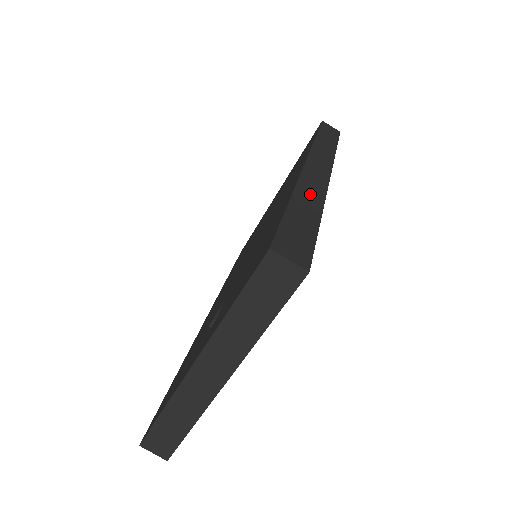
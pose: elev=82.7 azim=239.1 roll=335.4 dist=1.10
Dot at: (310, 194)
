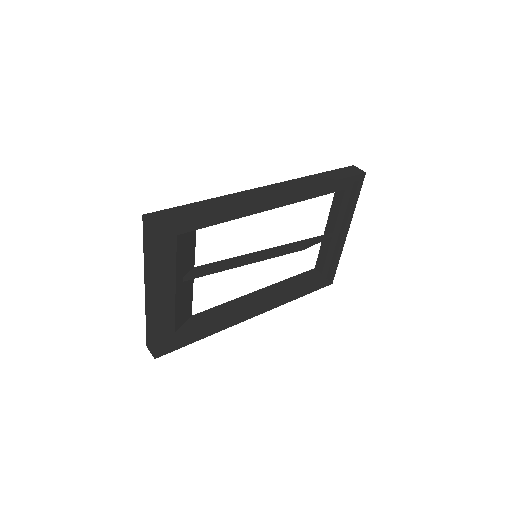
Dot at: (228, 201)
